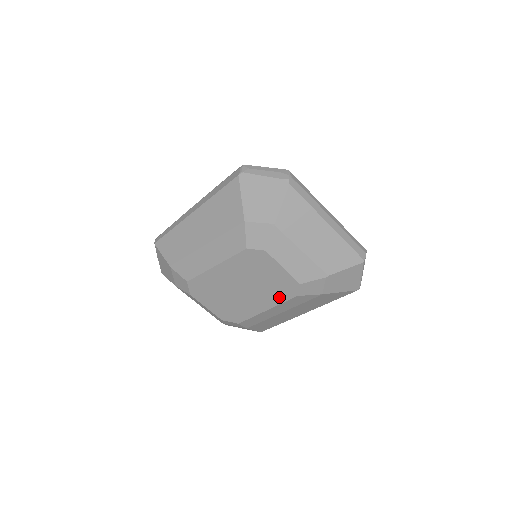
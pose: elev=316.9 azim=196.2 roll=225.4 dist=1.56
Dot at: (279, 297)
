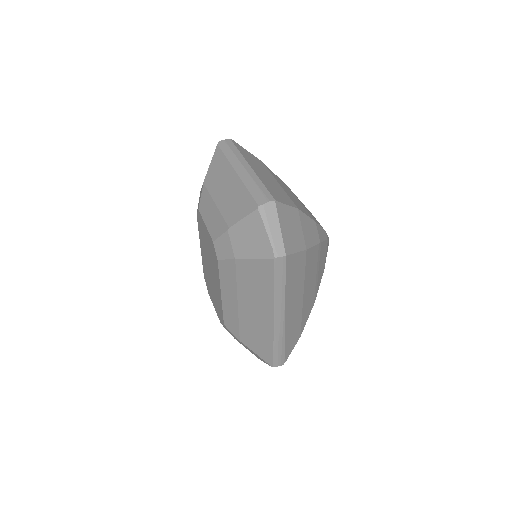
Dot at: (217, 269)
